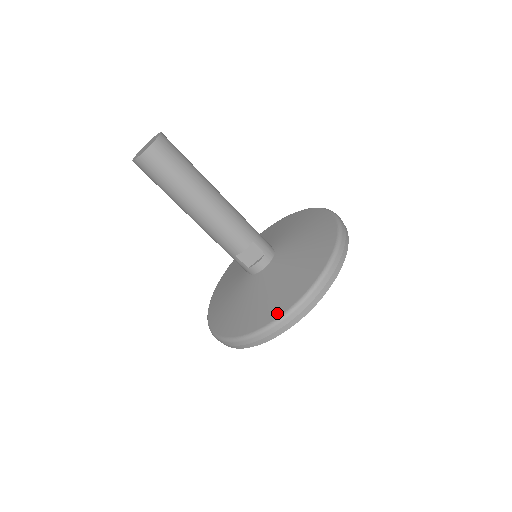
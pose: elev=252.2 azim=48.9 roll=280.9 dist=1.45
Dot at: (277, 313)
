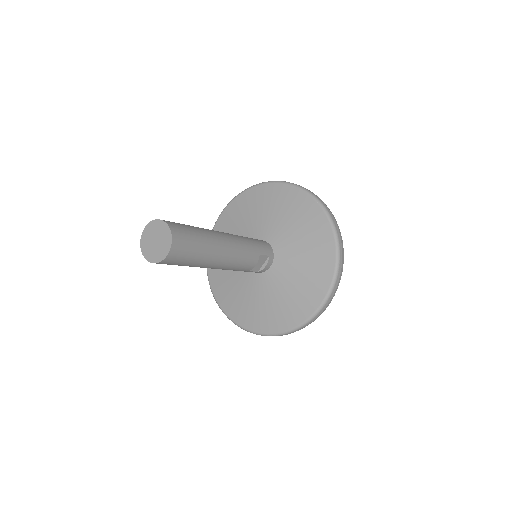
Dot at: (312, 308)
